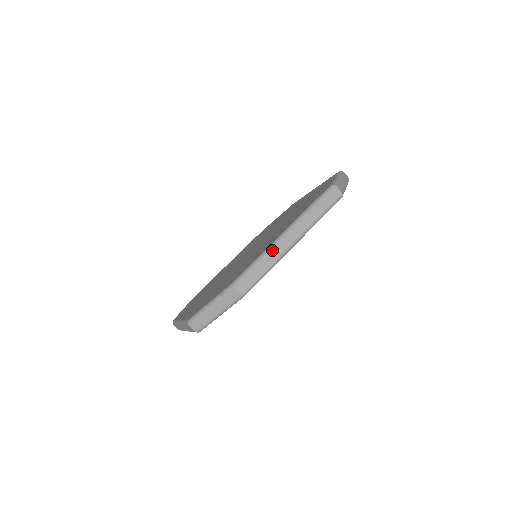
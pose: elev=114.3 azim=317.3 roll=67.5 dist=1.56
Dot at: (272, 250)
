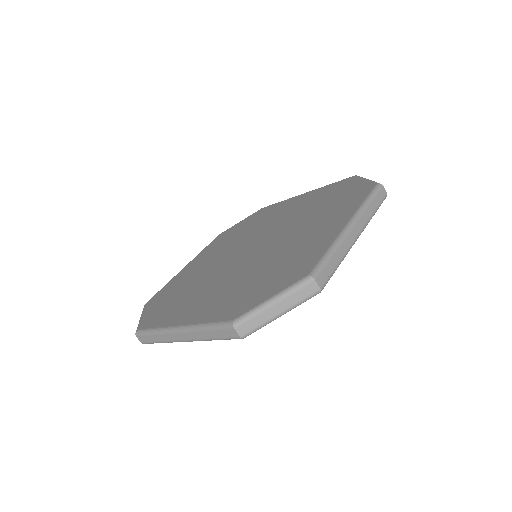
Dot at: (342, 242)
